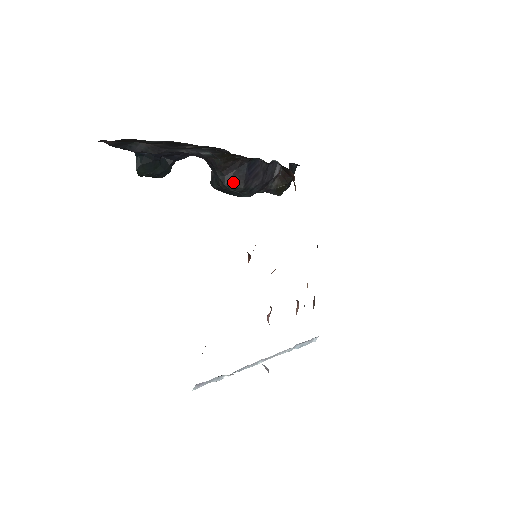
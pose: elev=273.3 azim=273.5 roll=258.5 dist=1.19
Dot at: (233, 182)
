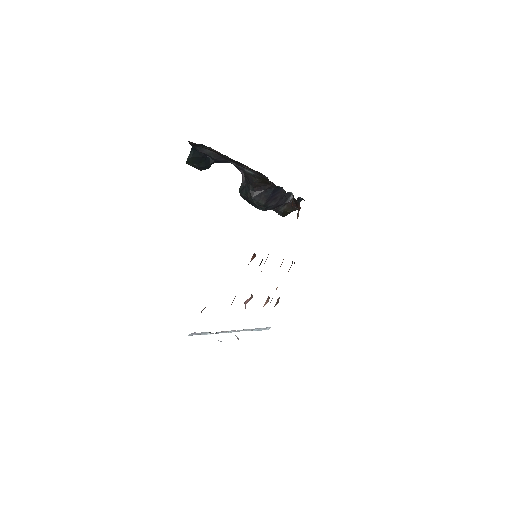
Dot at: (259, 198)
